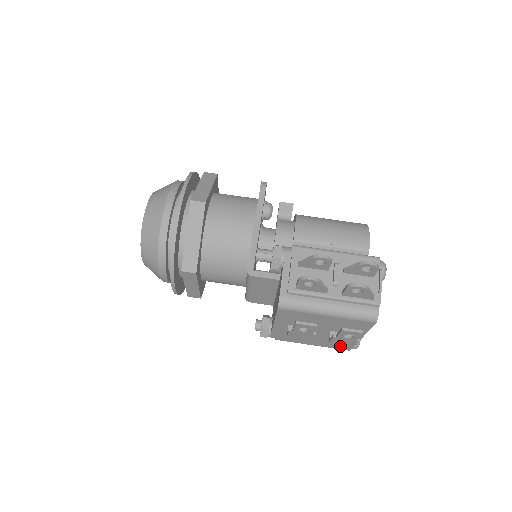
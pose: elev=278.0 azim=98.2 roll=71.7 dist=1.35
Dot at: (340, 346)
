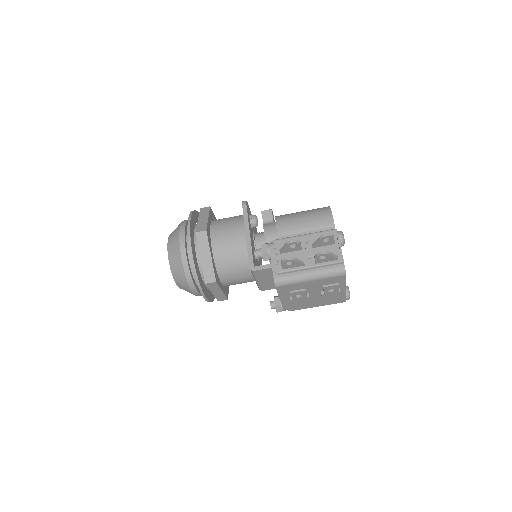
Dot at: (336, 301)
